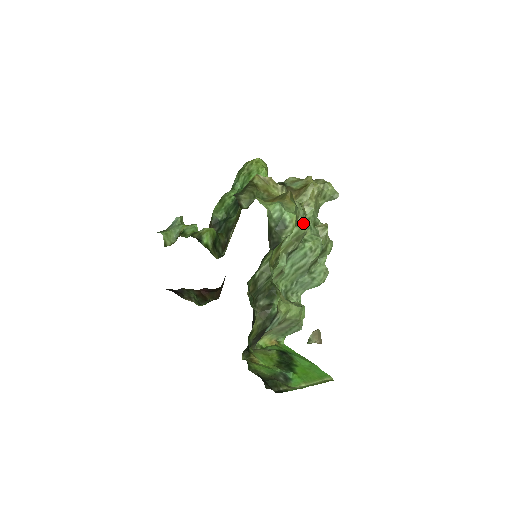
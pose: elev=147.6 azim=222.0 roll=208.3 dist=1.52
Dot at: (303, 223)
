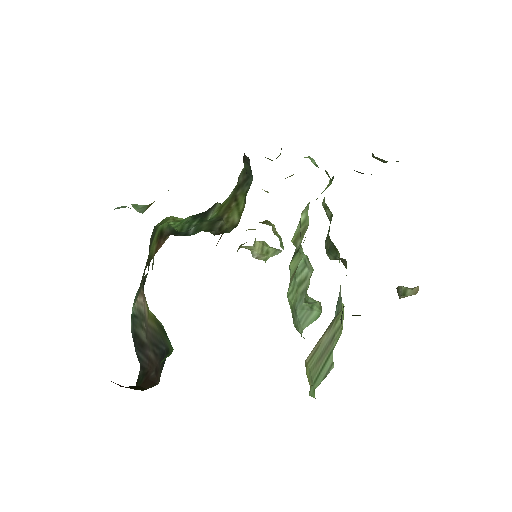
Dot at: (306, 214)
